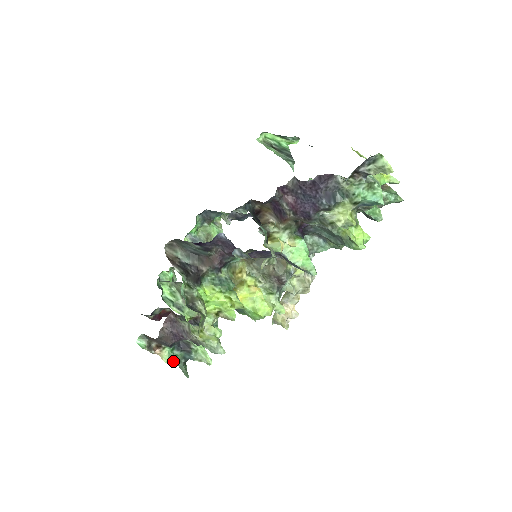
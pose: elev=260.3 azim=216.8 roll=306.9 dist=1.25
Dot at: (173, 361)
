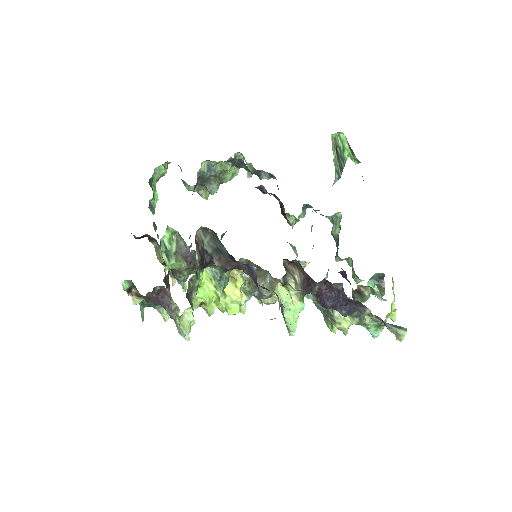
Dot at: occluded
